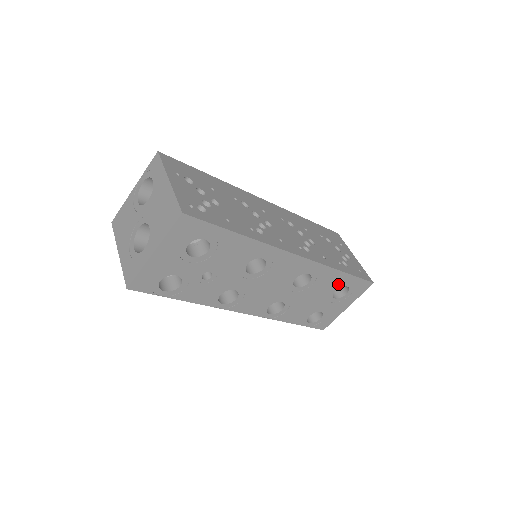
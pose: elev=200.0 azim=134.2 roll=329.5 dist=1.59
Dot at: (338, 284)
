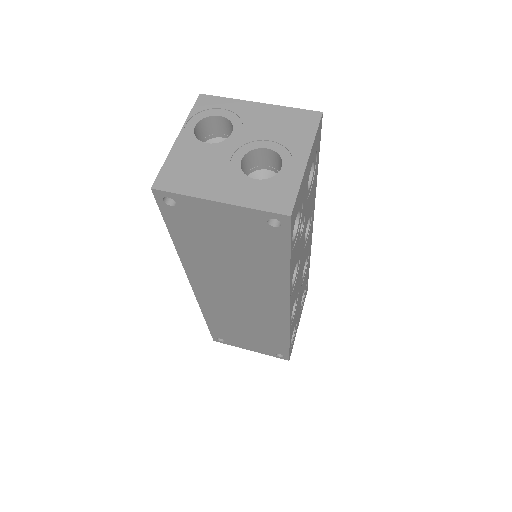
Dot at: (305, 284)
